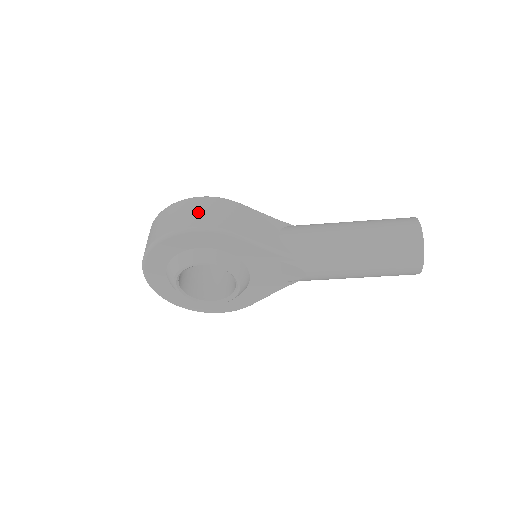
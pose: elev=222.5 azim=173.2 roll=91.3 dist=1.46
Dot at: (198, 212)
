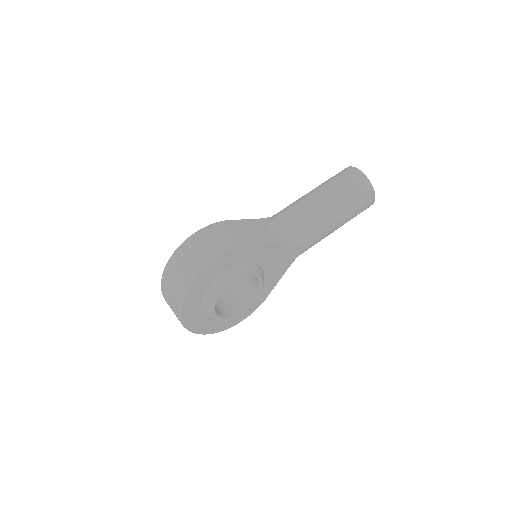
Dot at: (209, 243)
